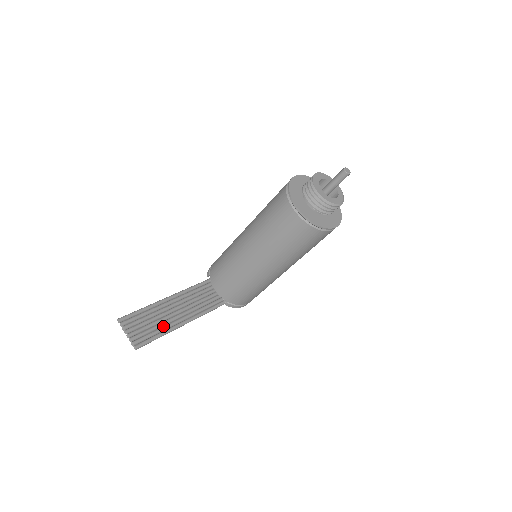
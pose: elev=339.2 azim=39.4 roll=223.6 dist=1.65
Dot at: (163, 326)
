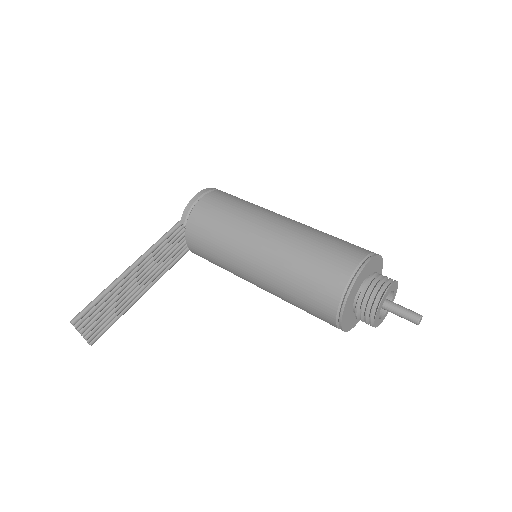
Dot at: (122, 307)
